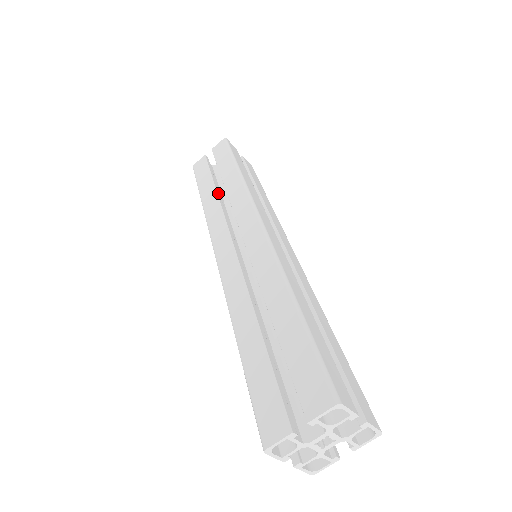
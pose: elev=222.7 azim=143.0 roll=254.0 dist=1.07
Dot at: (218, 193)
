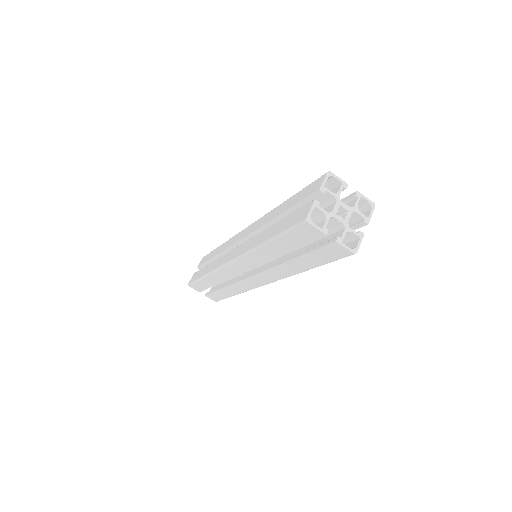
Dot at: occluded
